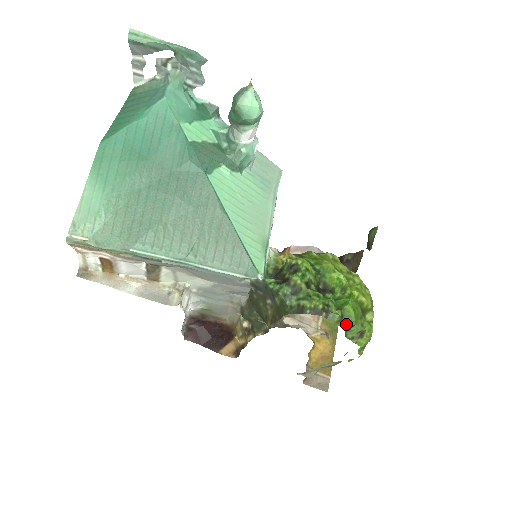
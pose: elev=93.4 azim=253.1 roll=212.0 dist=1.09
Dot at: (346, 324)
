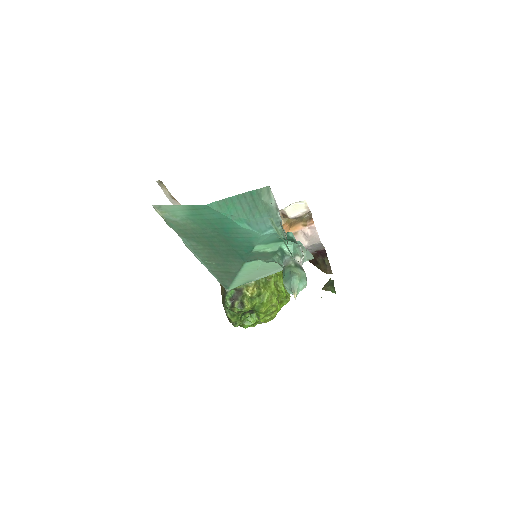
Dot at: occluded
